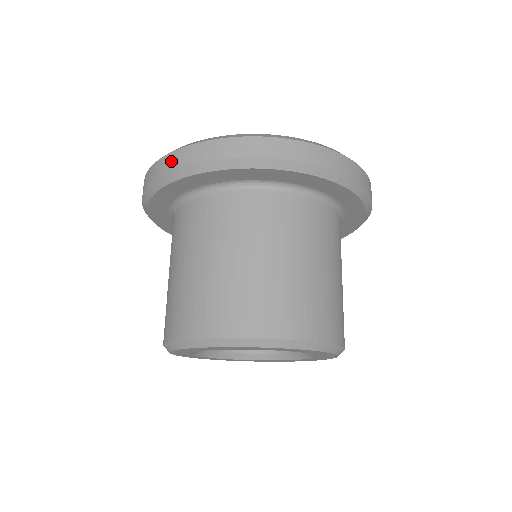
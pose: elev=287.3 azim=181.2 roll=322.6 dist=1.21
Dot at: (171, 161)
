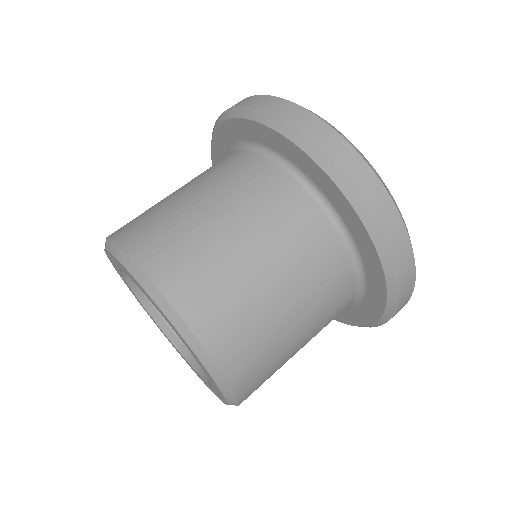
Dot at: occluded
